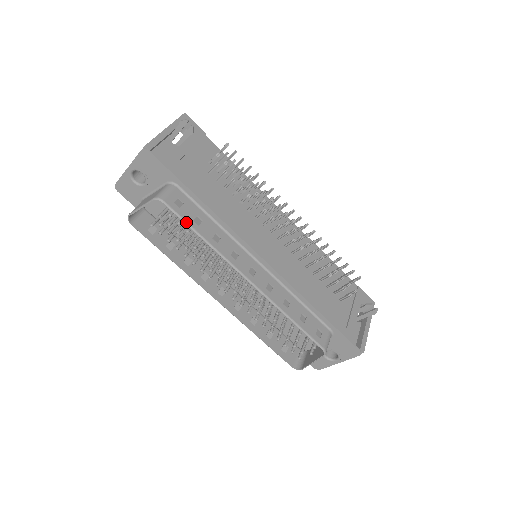
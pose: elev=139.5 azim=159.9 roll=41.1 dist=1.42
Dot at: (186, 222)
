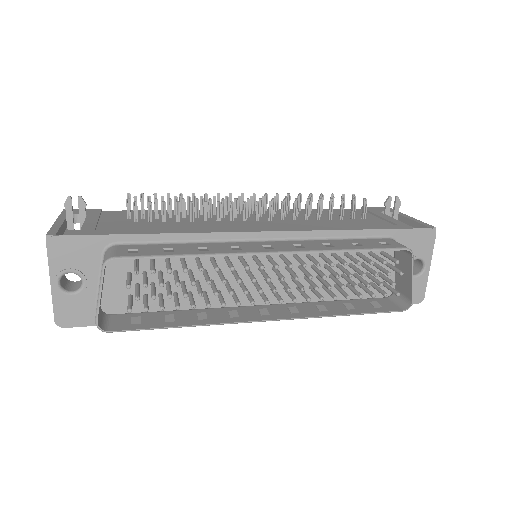
Dot at: (158, 256)
